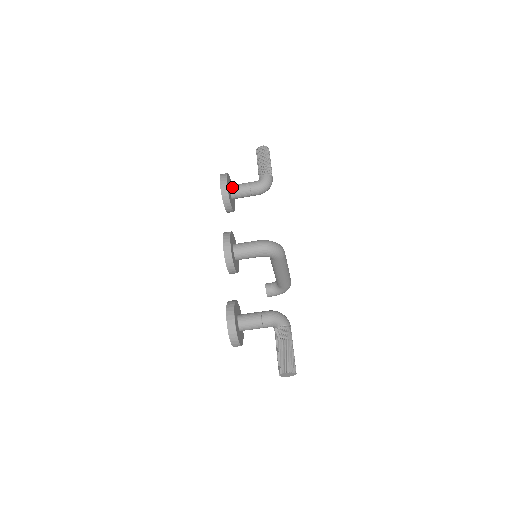
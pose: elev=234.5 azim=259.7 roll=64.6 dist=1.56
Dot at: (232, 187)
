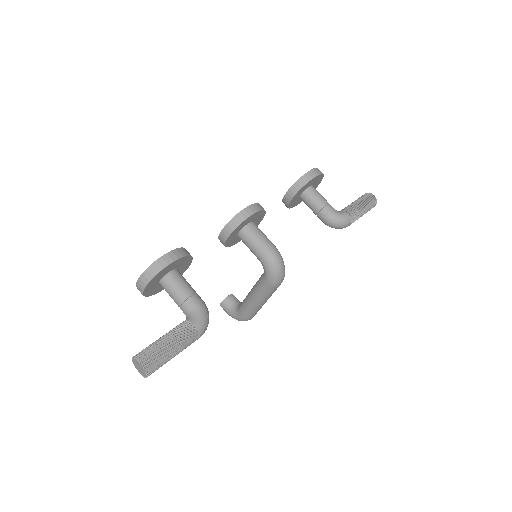
Dot at: (312, 188)
